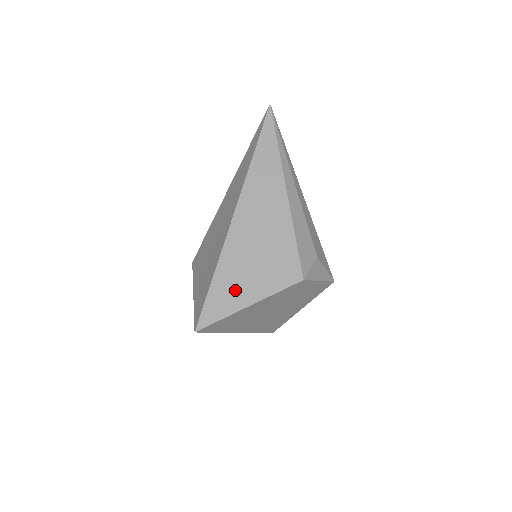
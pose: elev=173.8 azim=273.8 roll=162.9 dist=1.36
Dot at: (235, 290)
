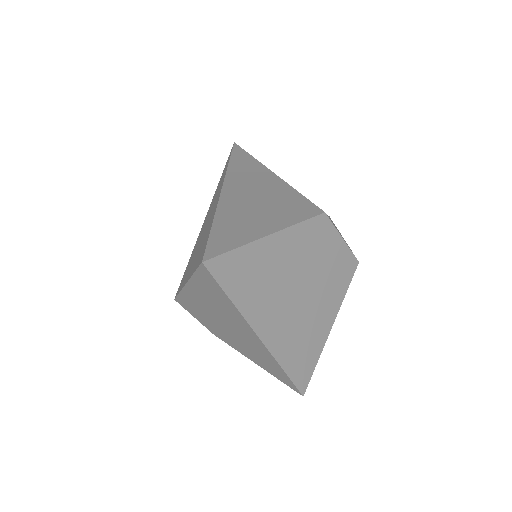
Dot at: (245, 227)
